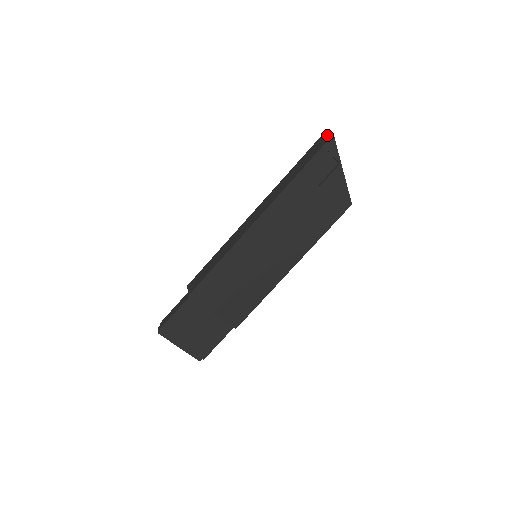
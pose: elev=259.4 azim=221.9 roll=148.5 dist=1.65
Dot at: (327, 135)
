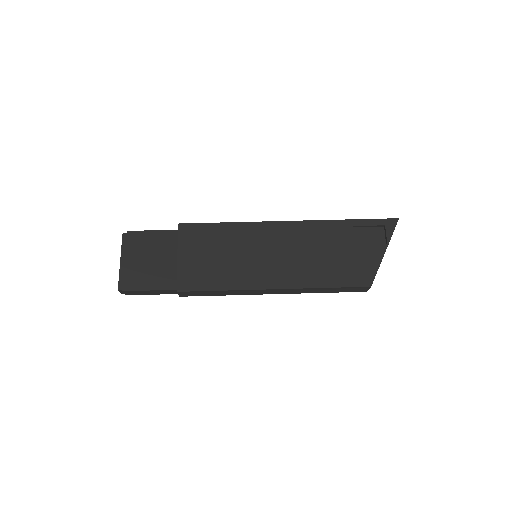
Dot at: occluded
